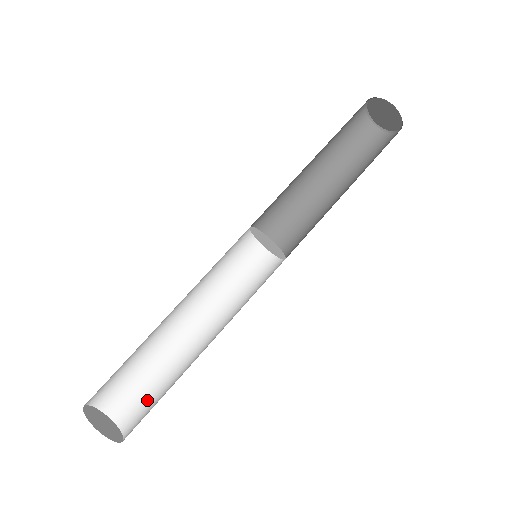
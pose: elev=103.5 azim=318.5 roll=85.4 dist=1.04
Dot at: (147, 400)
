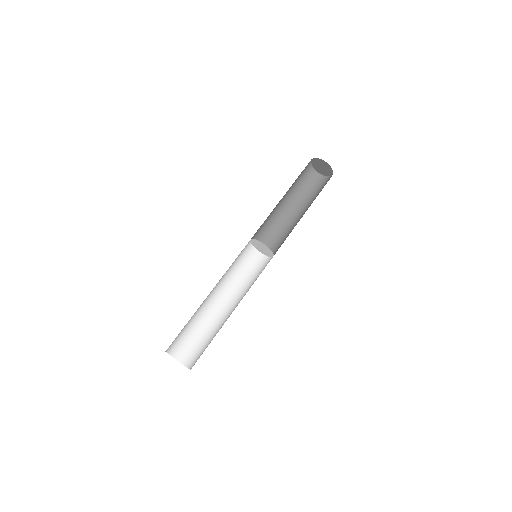
Dot at: (196, 345)
